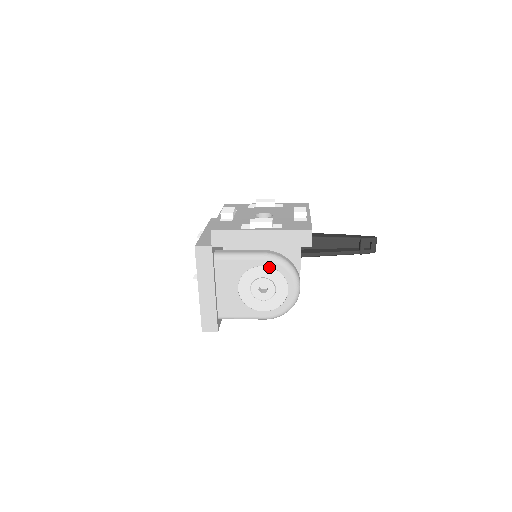
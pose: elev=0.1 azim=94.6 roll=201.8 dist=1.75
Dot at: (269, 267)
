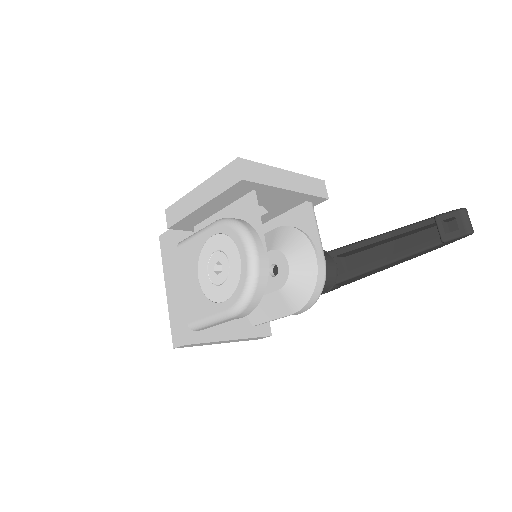
Dot at: (218, 234)
